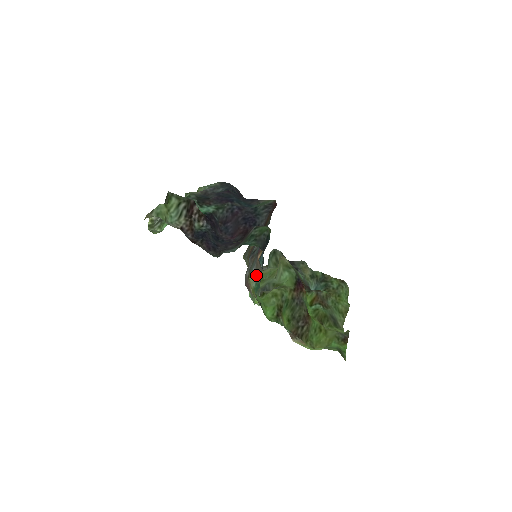
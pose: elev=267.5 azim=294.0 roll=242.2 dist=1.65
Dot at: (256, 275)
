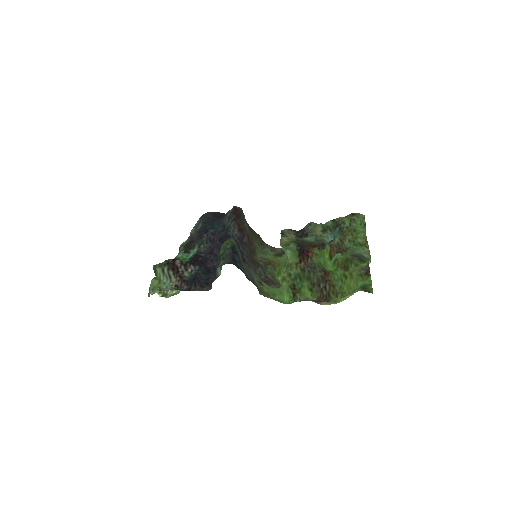
Dot at: (253, 278)
